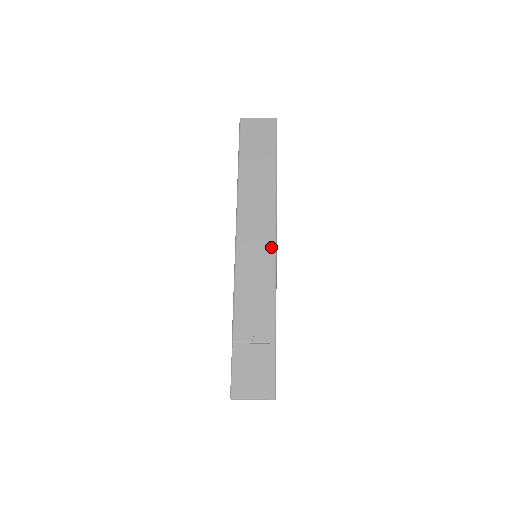
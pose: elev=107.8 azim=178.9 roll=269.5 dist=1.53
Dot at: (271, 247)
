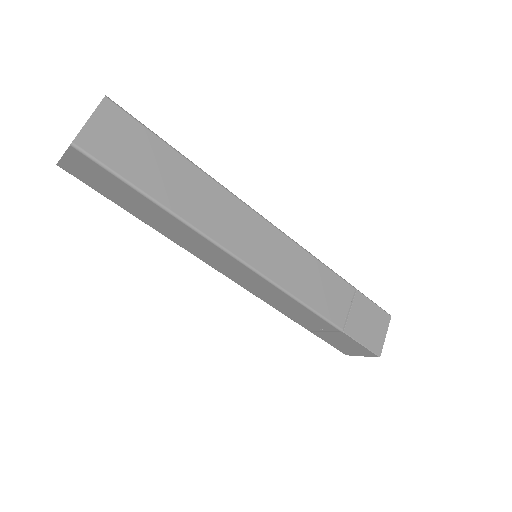
Dot at: (254, 275)
